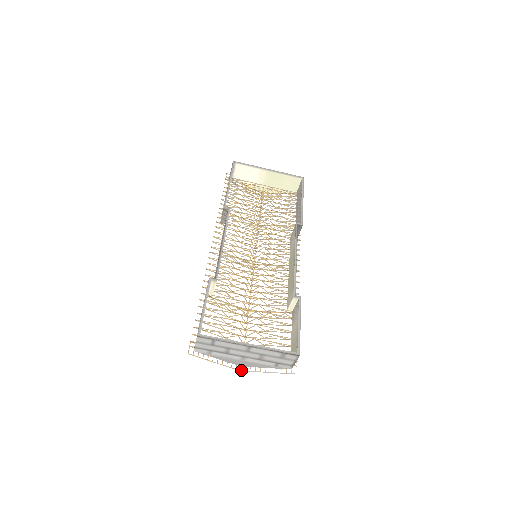
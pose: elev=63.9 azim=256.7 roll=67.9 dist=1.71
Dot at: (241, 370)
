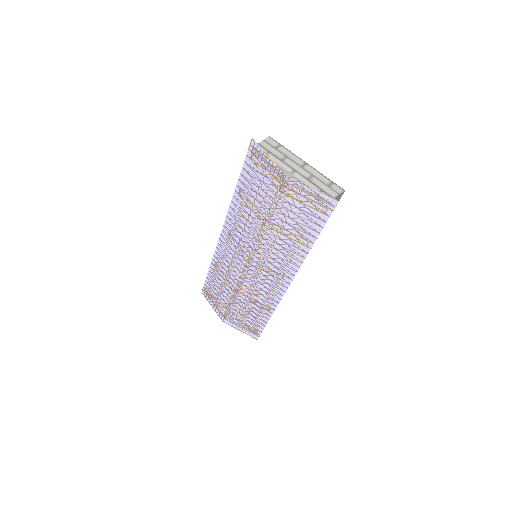
Dot at: (287, 175)
